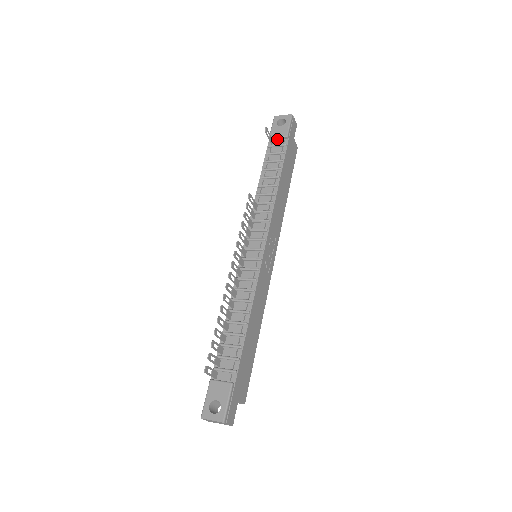
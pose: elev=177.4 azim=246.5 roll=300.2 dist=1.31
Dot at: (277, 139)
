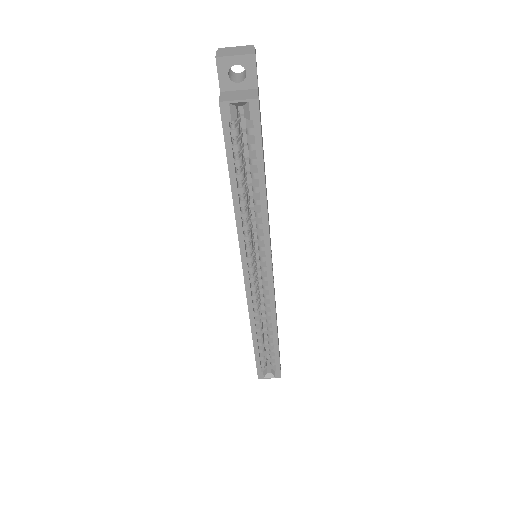
Dot at: occluded
